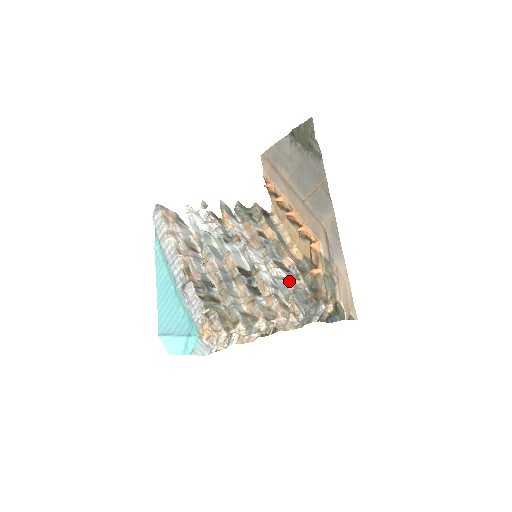
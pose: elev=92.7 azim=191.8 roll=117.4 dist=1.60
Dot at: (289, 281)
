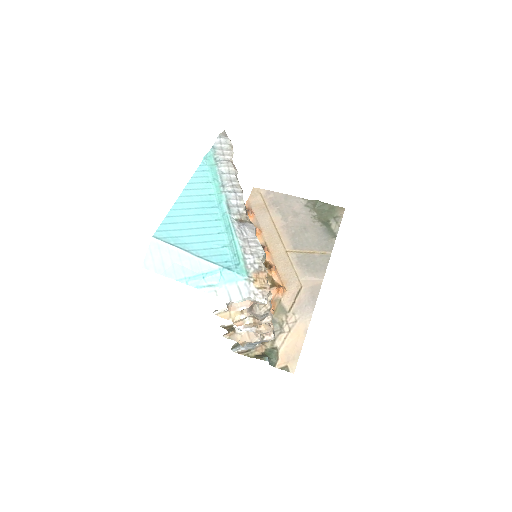
Dot at: occluded
